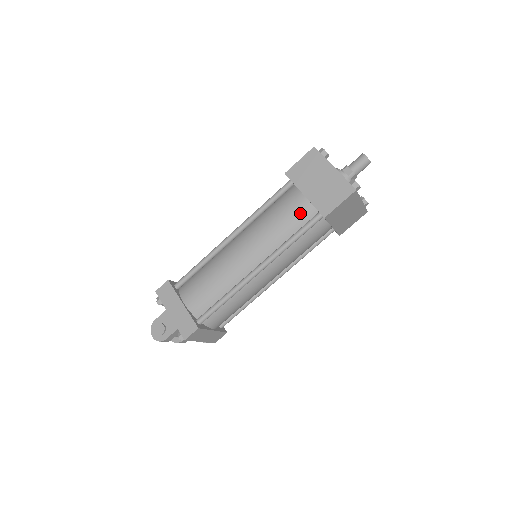
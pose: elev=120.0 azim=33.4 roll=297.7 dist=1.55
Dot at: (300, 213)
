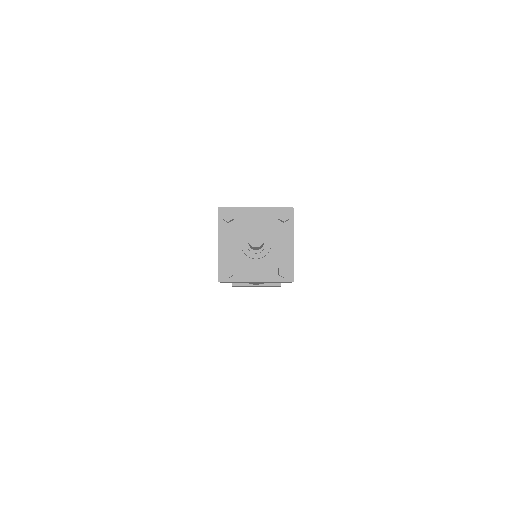
Dot at: occluded
